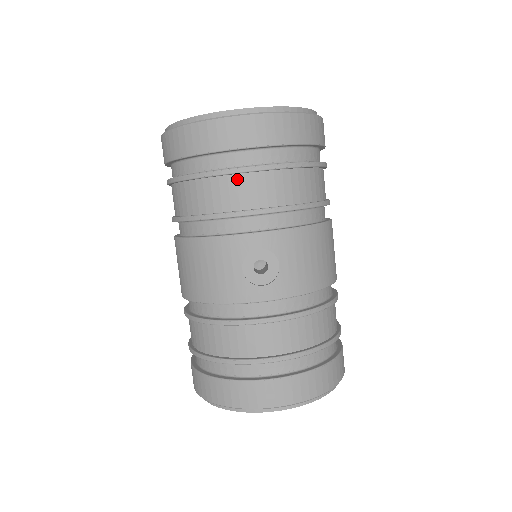
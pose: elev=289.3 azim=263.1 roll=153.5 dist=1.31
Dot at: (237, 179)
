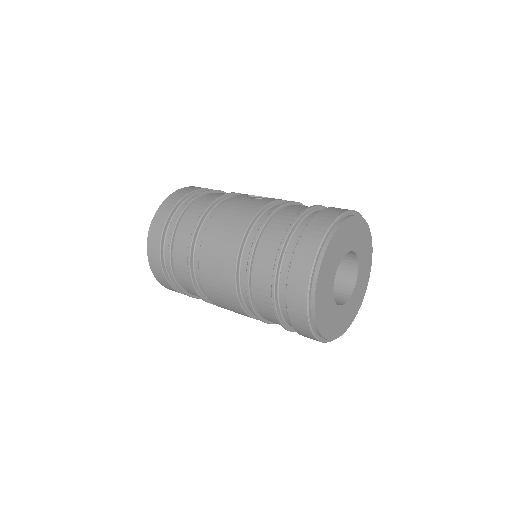
Dot at: (210, 194)
